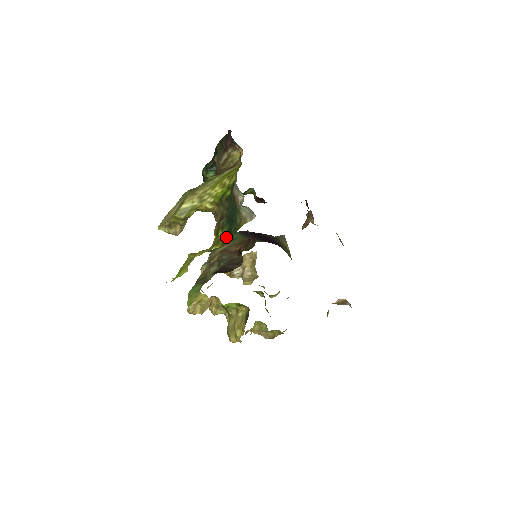
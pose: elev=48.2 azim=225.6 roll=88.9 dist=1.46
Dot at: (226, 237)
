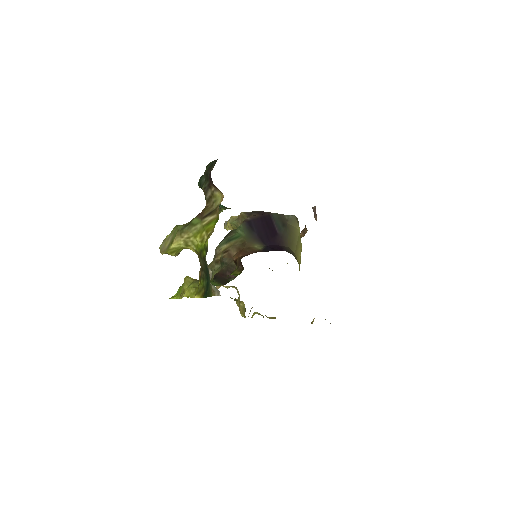
Dot at: (205, 291)
